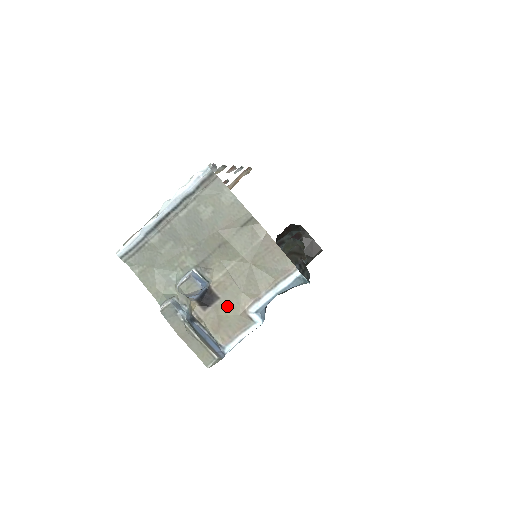
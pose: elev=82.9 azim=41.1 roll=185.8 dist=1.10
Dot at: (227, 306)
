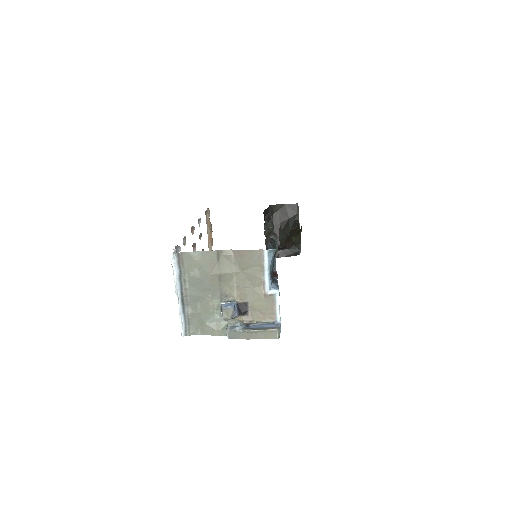
Dot at: (255, 302)
